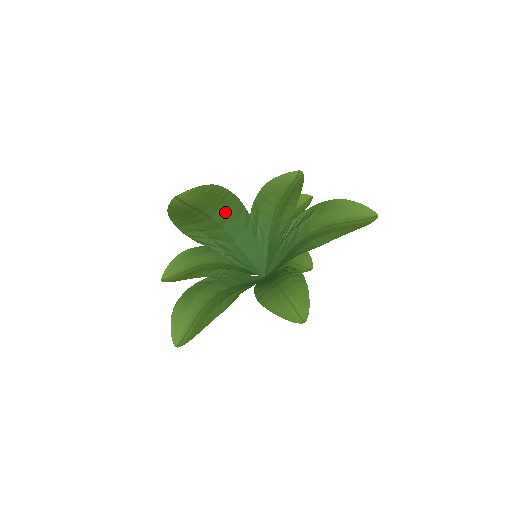
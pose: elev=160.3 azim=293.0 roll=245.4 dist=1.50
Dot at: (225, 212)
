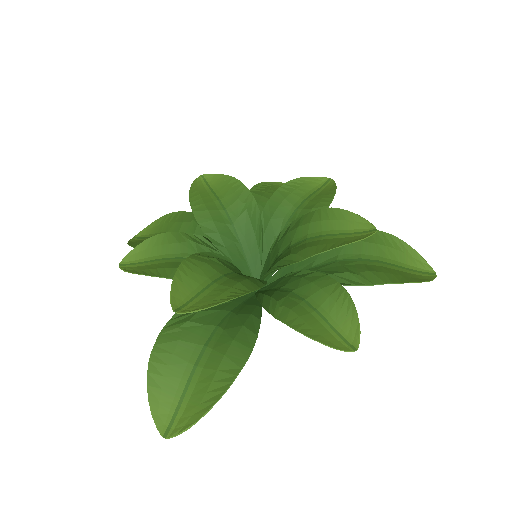
Dot at: (227, 342)
